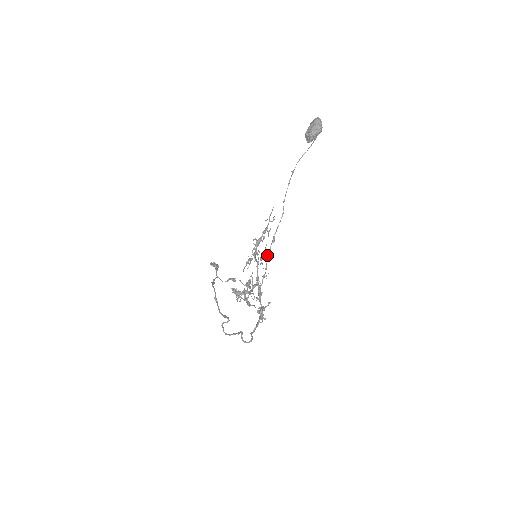
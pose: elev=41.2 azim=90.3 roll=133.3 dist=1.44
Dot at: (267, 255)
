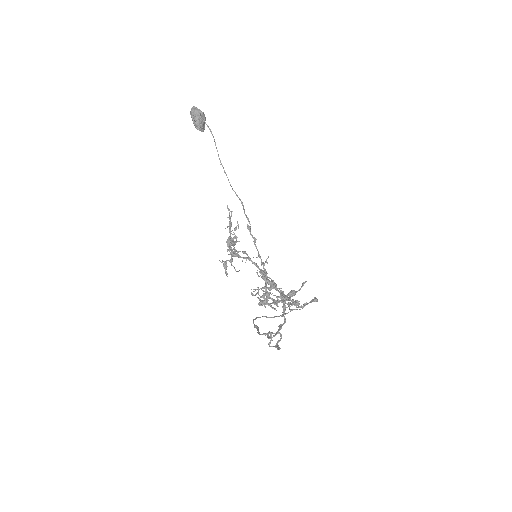
Dot at: occluded
